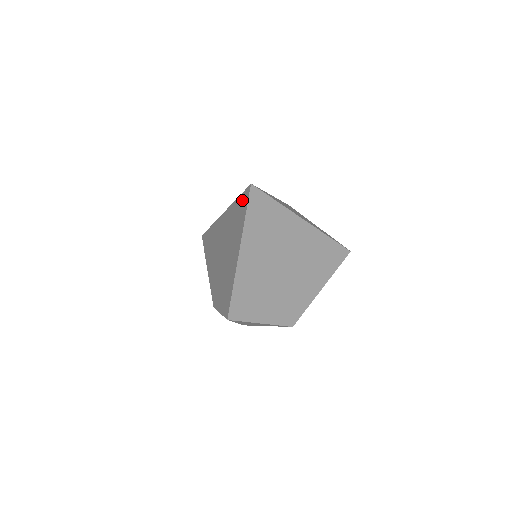
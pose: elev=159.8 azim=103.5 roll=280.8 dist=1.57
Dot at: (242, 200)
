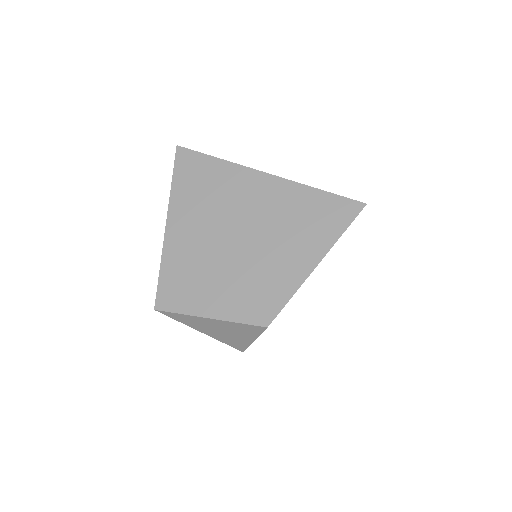
Dot at: occluded
